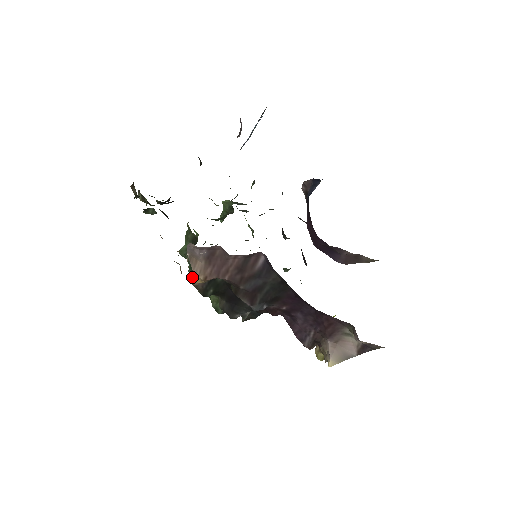
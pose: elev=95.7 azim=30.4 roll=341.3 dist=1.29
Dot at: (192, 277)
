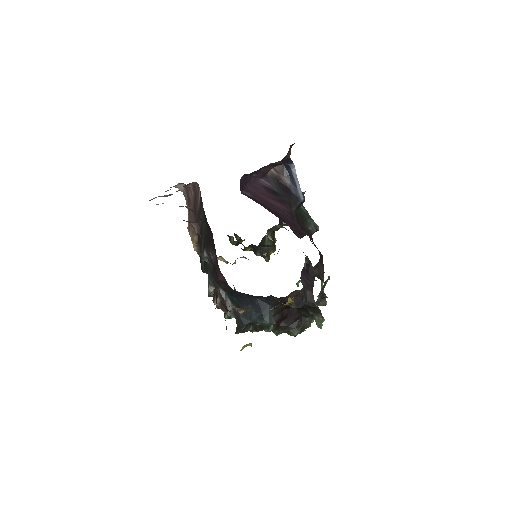
Dot at: occluded
